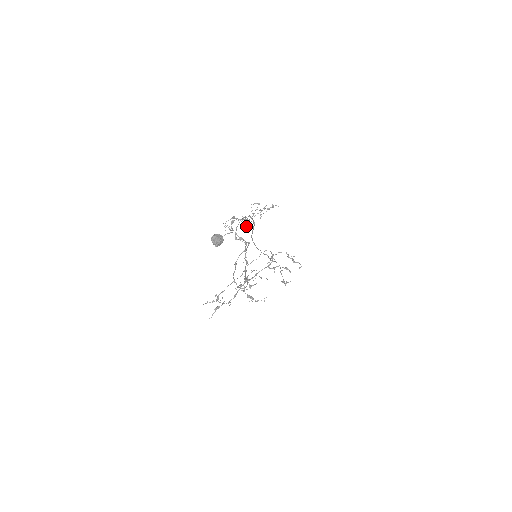
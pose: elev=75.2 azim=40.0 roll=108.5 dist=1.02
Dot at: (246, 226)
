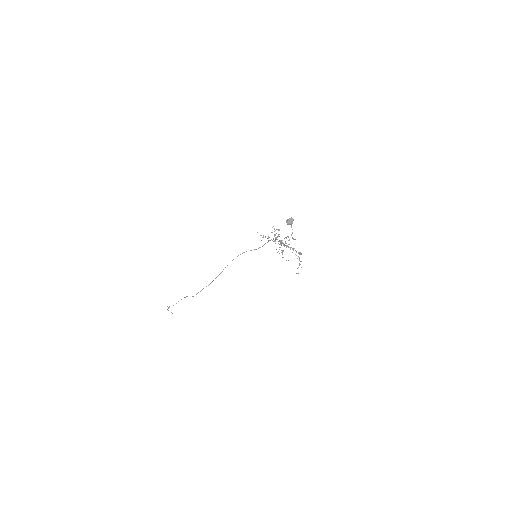
Dot at: (275, 240)
